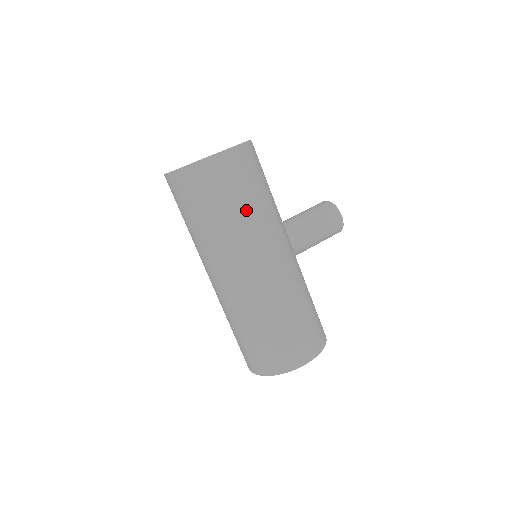
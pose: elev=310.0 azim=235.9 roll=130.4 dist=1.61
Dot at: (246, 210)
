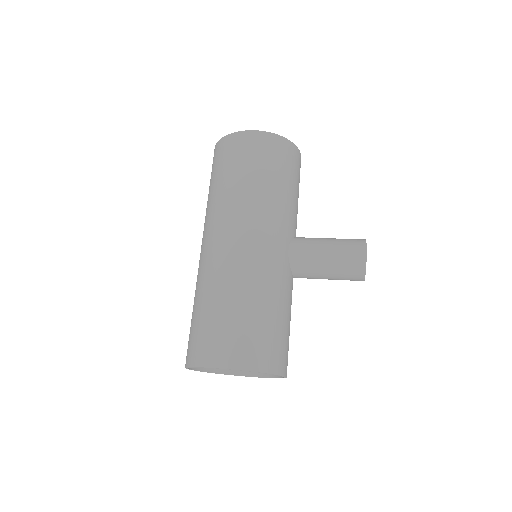
Dot at: (243, 183)
